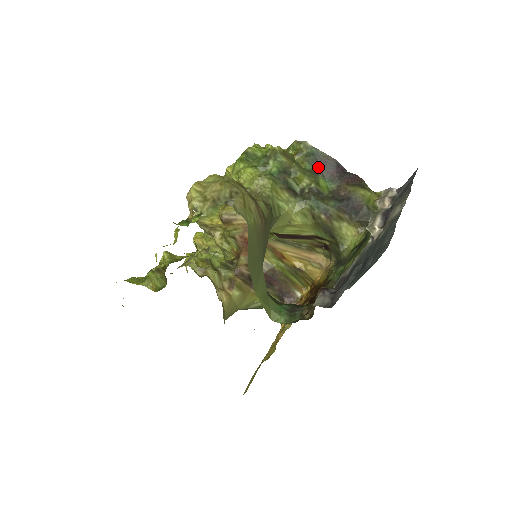
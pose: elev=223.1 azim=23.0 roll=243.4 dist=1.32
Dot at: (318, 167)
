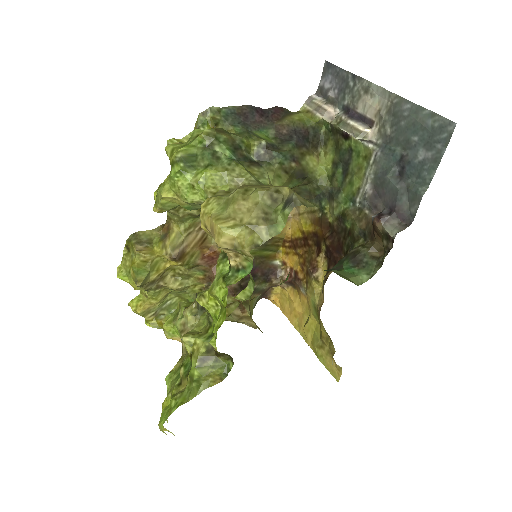
Dot at: (243, 124)
